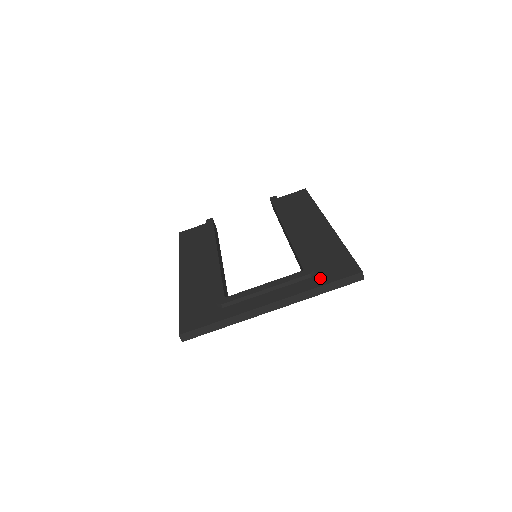
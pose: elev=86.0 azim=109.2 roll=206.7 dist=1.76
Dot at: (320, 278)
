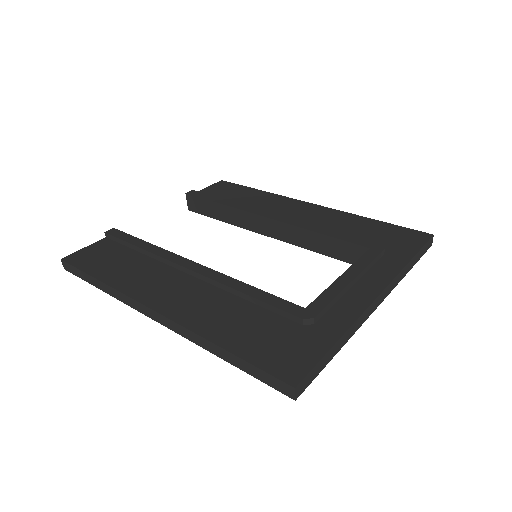
Dot at: (397, 252)
